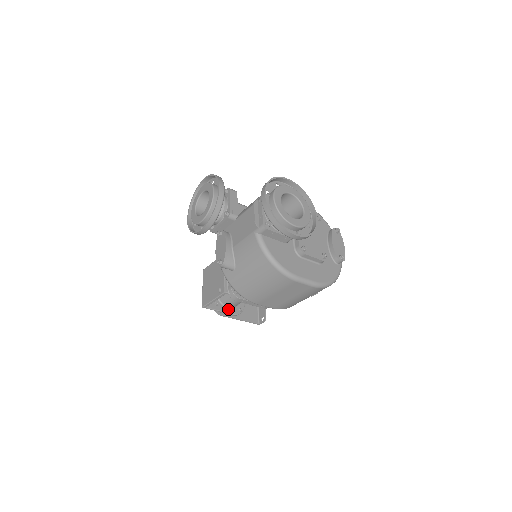
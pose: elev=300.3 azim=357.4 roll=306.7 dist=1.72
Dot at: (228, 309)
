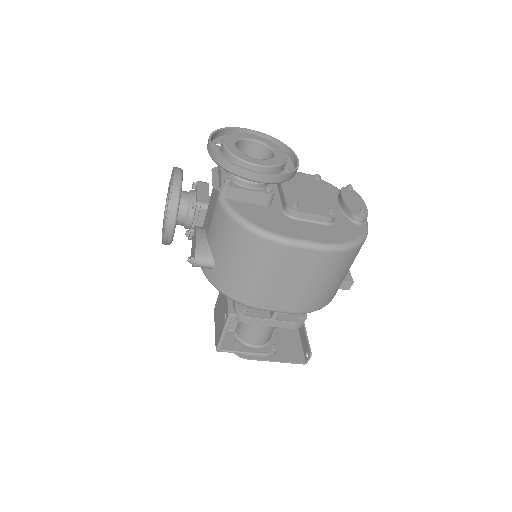
Dot at: (254, 349)
